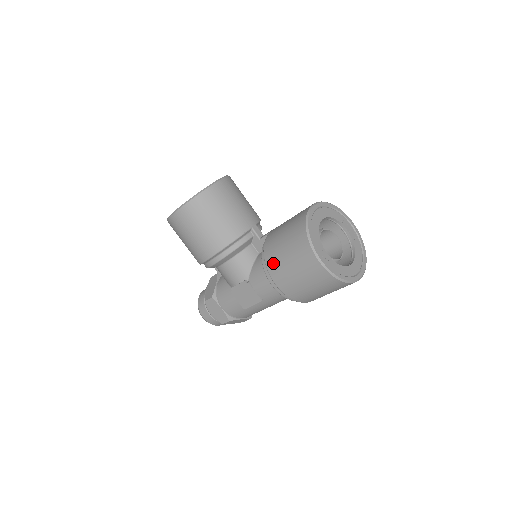
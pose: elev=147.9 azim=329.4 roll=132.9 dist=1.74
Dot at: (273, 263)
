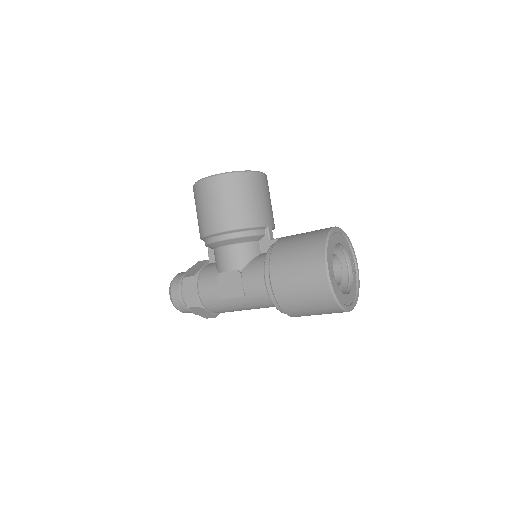
Dot at: (279, 259)
